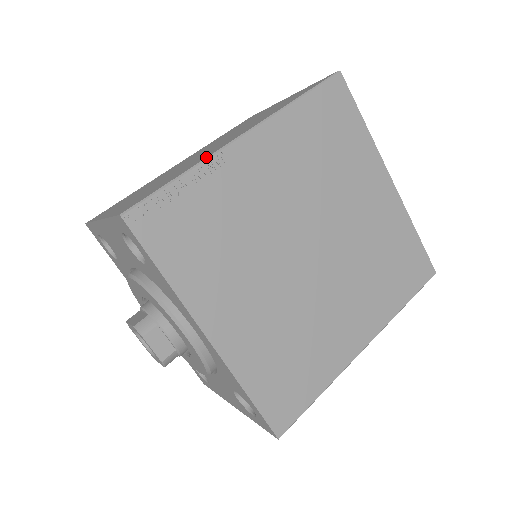
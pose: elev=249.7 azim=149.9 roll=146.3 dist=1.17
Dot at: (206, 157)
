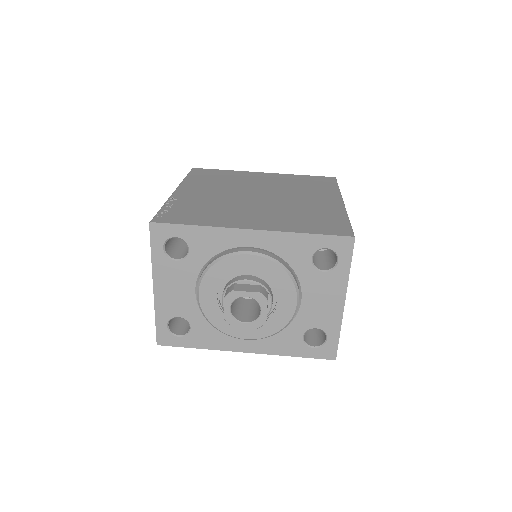
Dot at: (167, 200)
